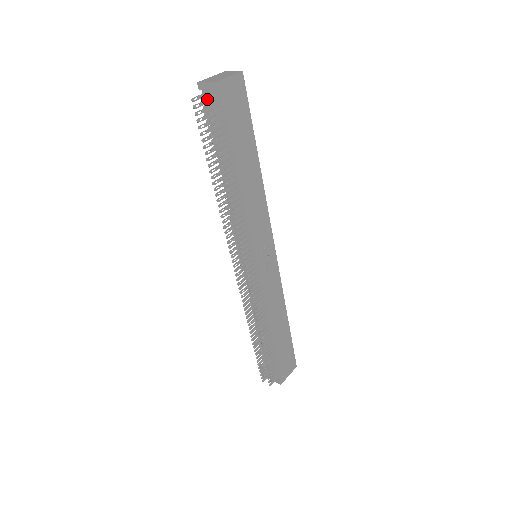
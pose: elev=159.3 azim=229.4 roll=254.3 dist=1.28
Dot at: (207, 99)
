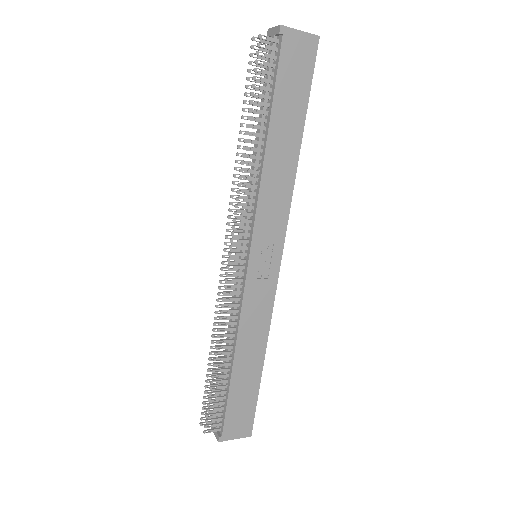
Dot at: (266, 39)
